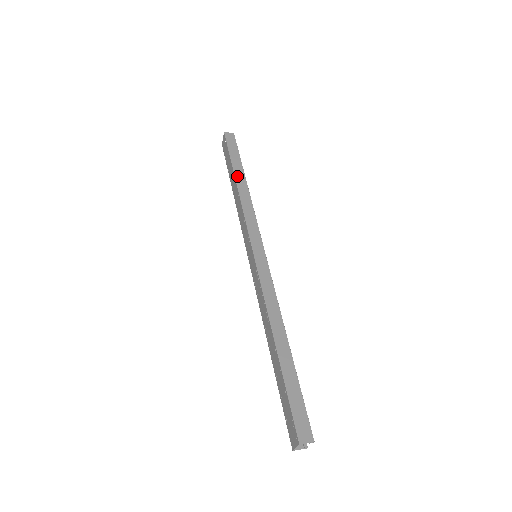
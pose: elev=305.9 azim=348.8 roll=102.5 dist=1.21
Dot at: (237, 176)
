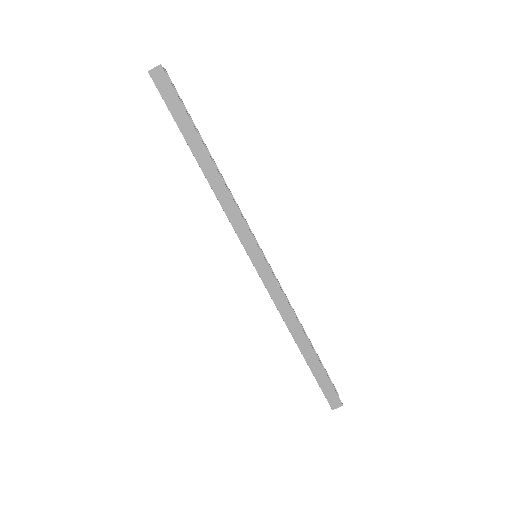
Dot at: (197, 156)
